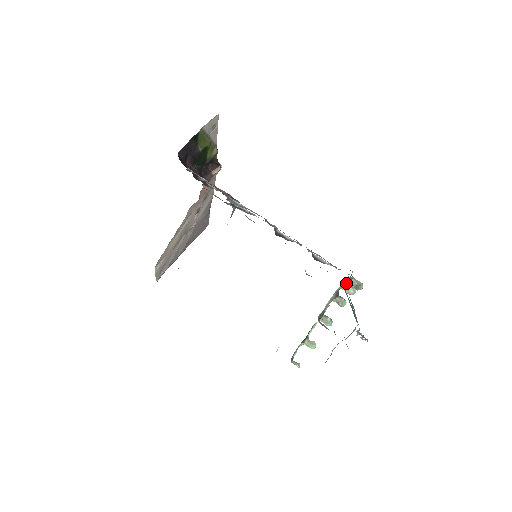
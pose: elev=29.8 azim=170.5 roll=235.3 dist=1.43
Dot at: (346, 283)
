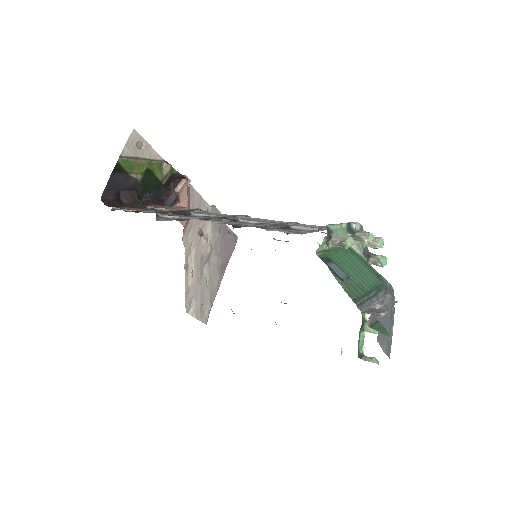
Dot at: occluded
